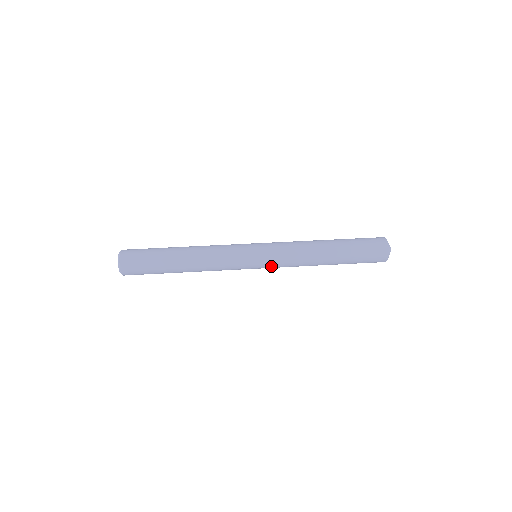
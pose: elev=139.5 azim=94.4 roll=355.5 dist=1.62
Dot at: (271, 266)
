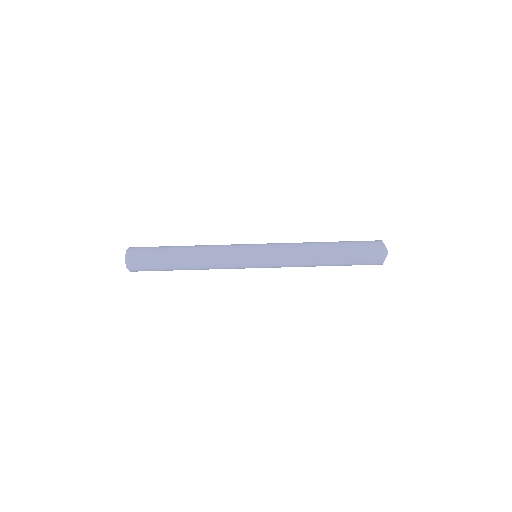
Dot at: (270, 267)
